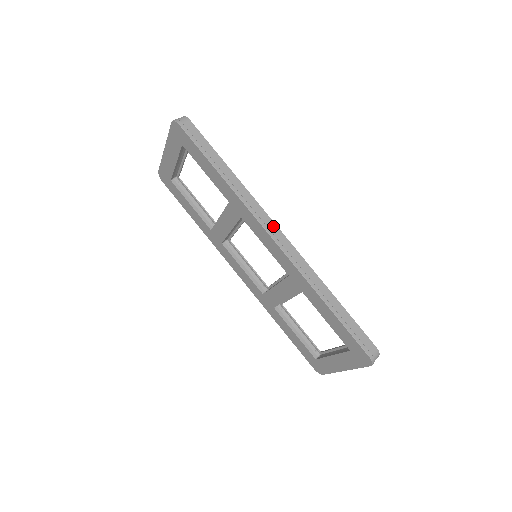
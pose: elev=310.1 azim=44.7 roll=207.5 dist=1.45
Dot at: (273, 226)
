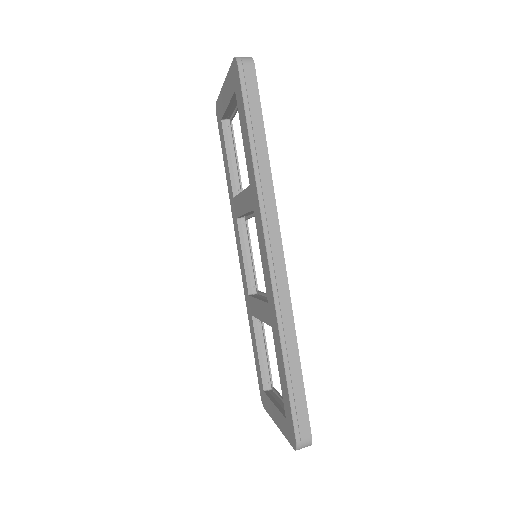
Dot at: (277, 242)
